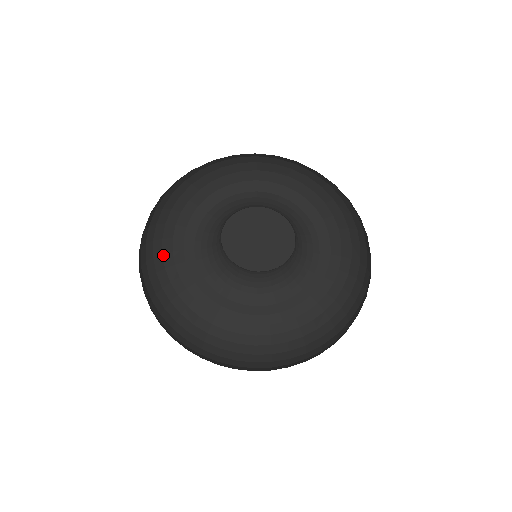
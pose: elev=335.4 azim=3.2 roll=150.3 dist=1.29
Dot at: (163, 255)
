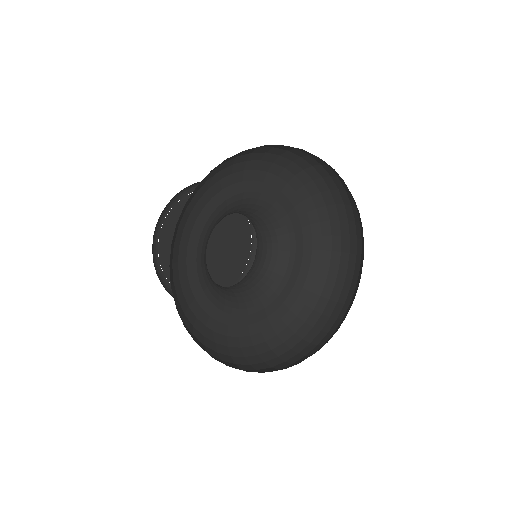
Dot at: (194, 327)
